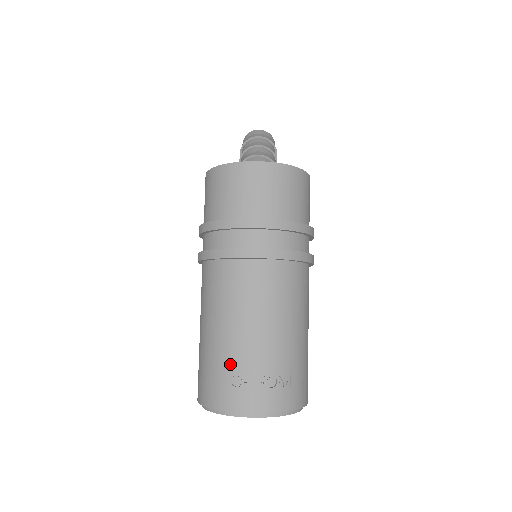
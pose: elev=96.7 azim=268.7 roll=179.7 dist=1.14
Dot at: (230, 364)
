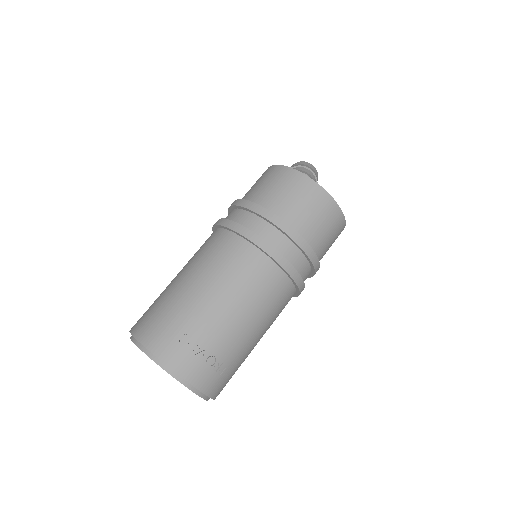
Dot at: (189, 323)
